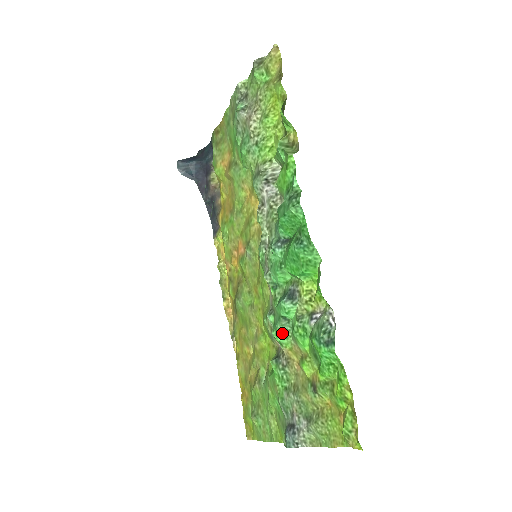
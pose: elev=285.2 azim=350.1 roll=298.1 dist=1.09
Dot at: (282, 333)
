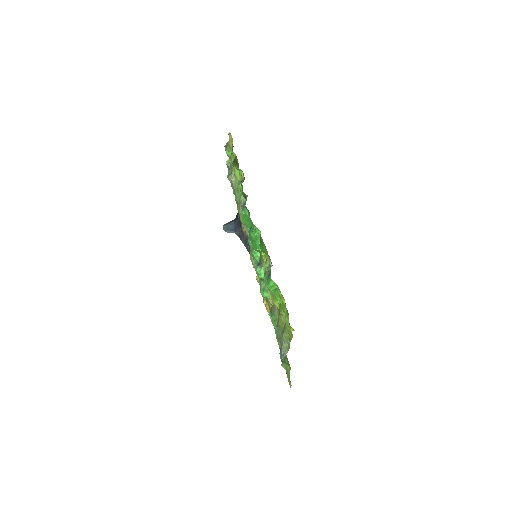
Dot at: (264, 290)
